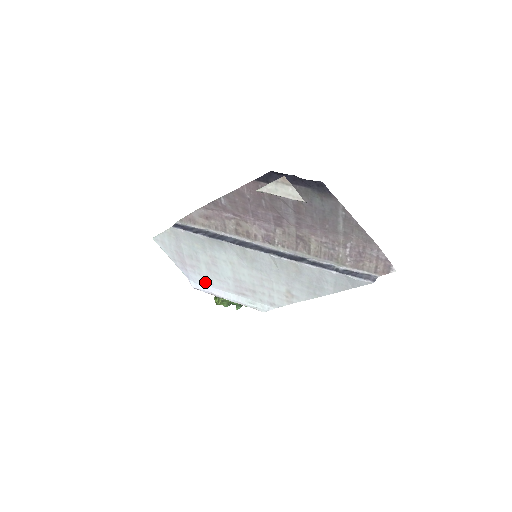
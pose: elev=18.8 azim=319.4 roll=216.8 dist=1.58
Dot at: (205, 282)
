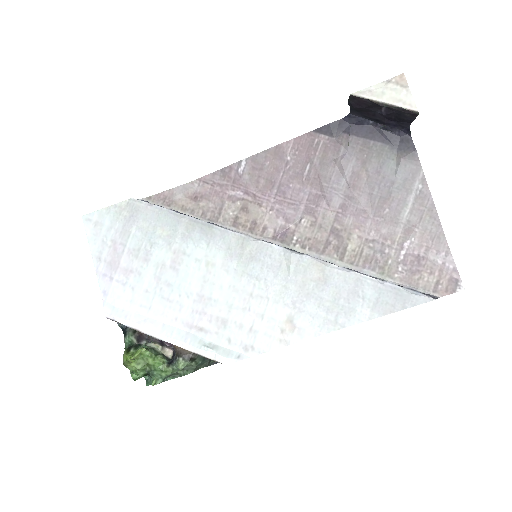
Dot at: (135, 304)
